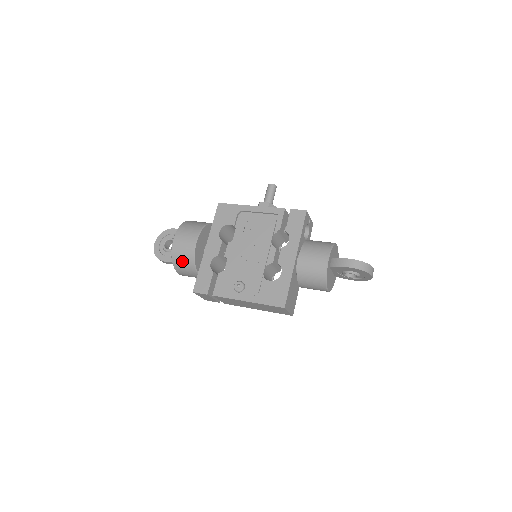
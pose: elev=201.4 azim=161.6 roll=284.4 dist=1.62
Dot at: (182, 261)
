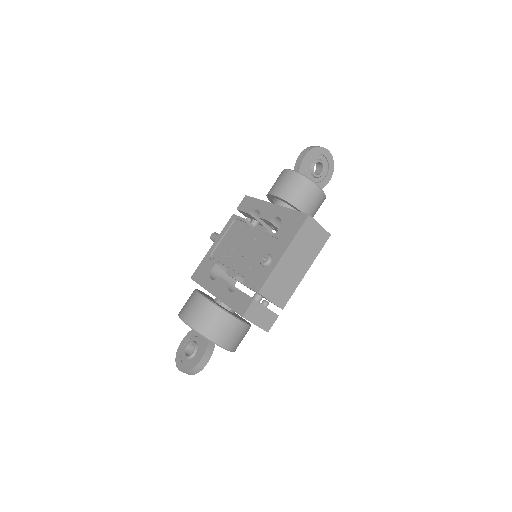
Dot at: (208, 320)
